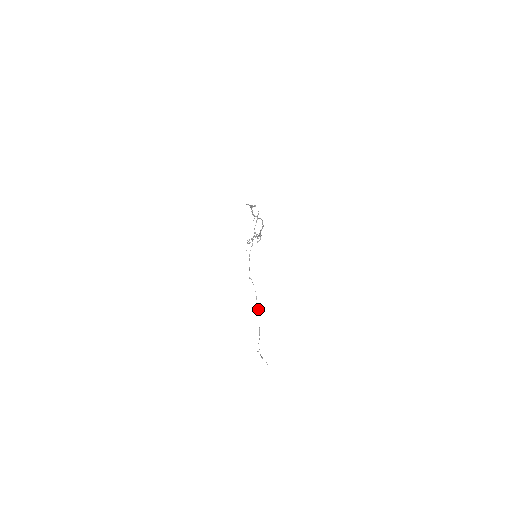
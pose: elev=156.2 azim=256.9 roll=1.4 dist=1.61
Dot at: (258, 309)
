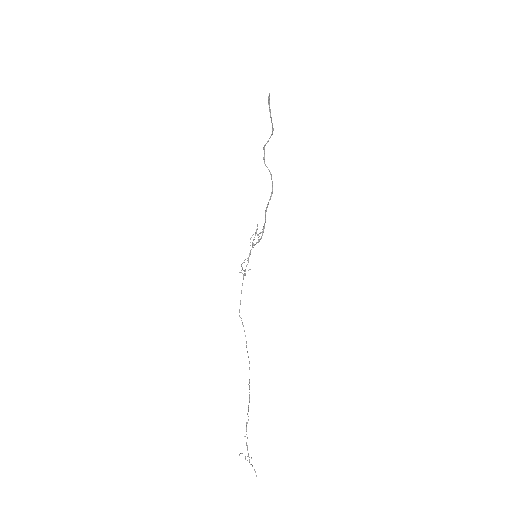
Dot at: occluded
